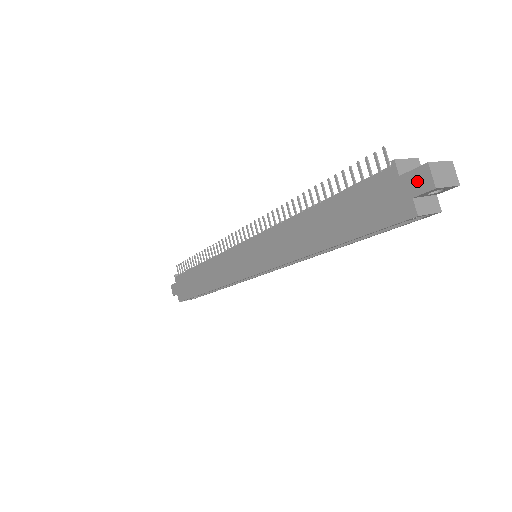
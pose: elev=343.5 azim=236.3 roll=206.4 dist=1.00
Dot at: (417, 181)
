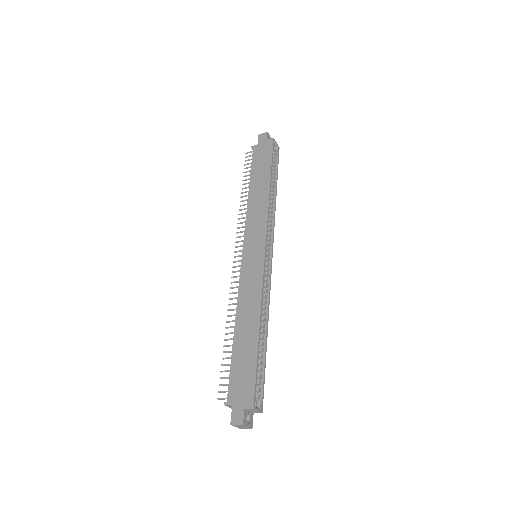
Dot at: (262, 138)
